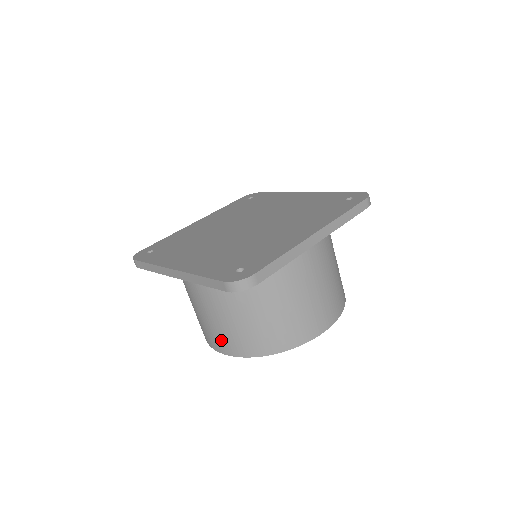
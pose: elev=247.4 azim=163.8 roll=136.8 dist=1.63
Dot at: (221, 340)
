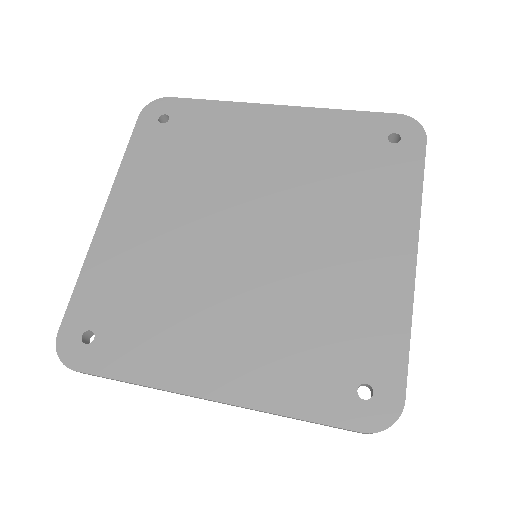
Dot at: occluded
